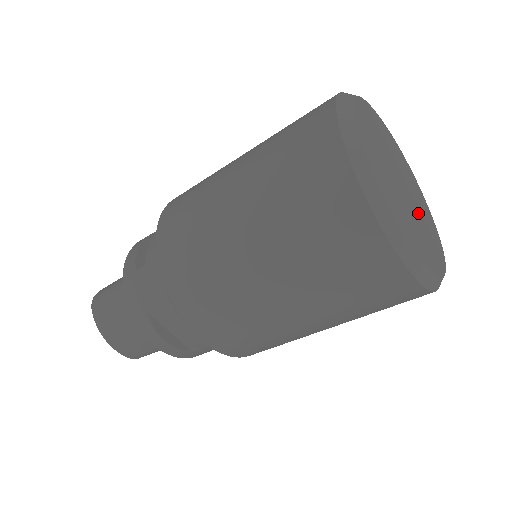
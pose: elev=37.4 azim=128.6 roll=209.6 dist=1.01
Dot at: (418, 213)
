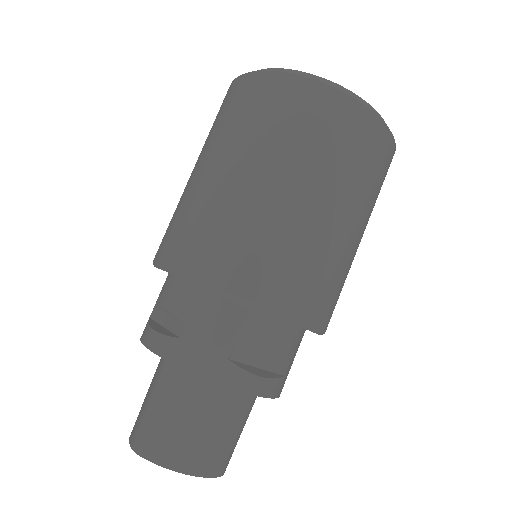
Dot at: occluded
